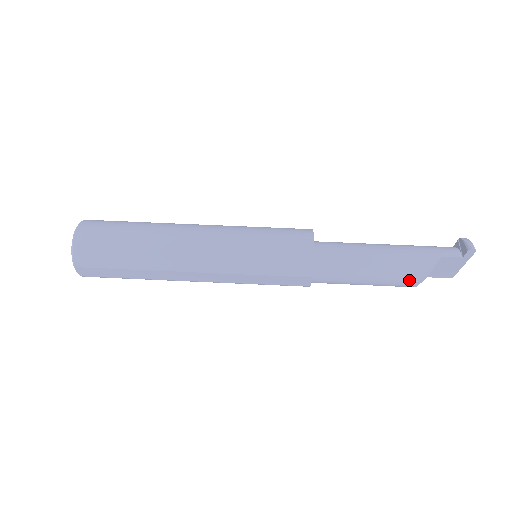
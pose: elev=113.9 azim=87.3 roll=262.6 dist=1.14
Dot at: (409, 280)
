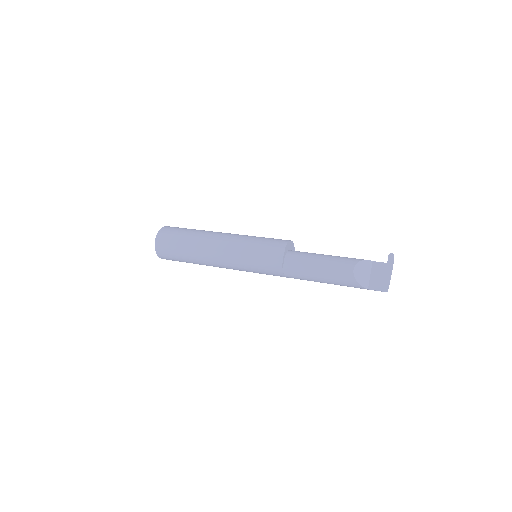
Dot at: (348, 264)
